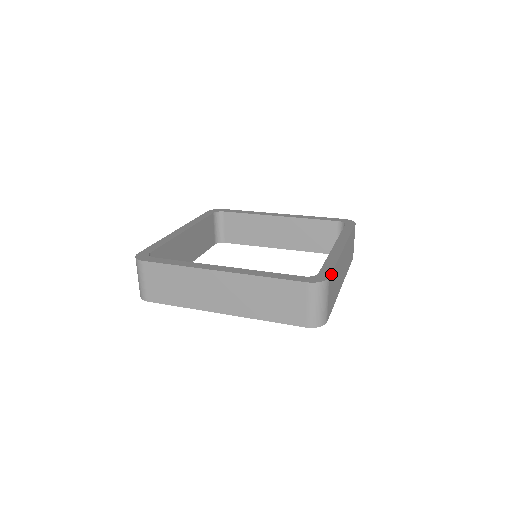
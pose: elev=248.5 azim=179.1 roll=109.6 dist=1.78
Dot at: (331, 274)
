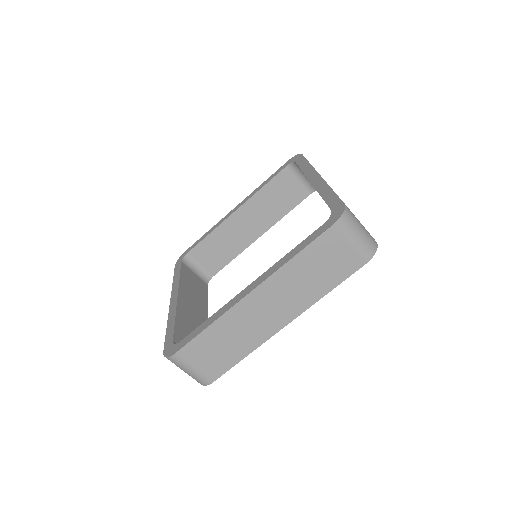
Dot at: (341, 200)
